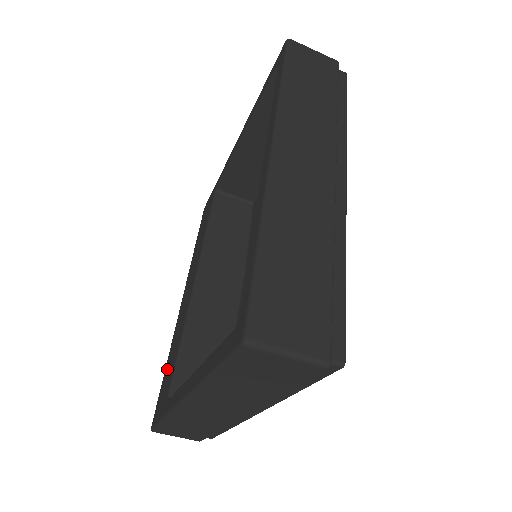
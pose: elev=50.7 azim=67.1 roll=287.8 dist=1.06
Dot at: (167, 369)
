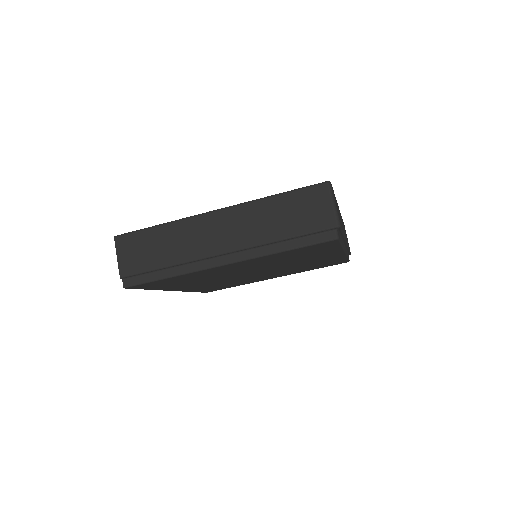
Dot at: occluded
